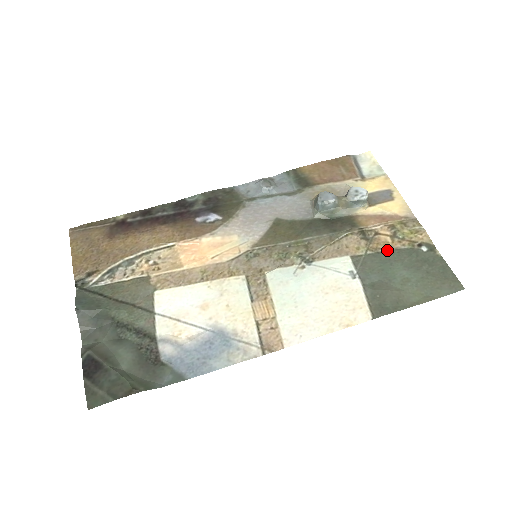
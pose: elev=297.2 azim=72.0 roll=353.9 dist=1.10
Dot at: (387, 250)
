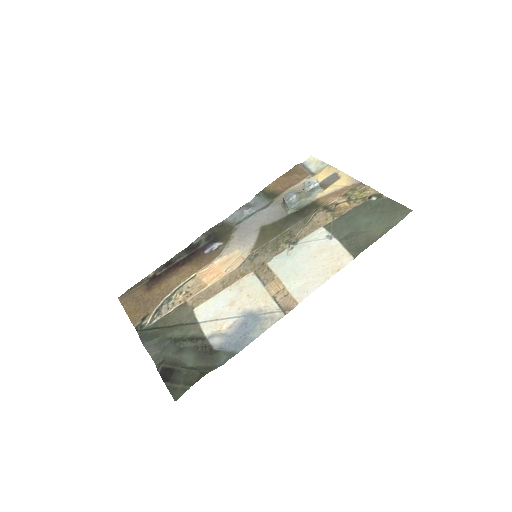
Dot at: (348, 211)
